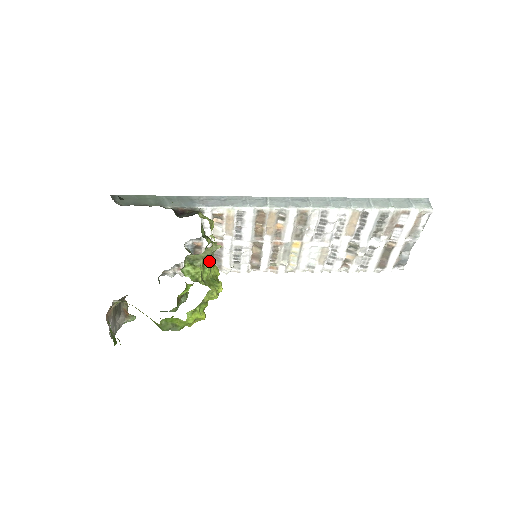
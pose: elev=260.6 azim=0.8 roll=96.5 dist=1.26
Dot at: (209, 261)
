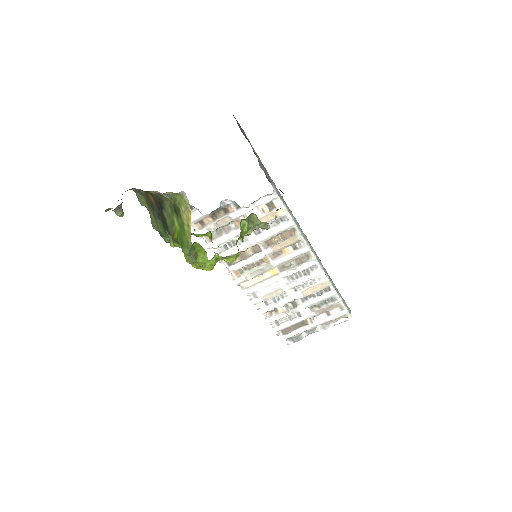
Dot at: (252, 231)
